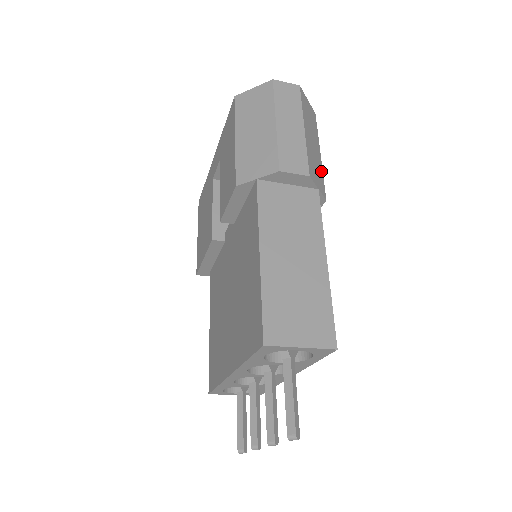
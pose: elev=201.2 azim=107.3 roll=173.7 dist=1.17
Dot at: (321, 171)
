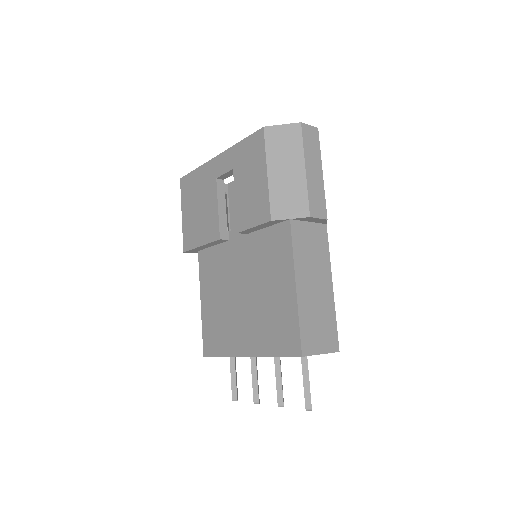
Dot at: occluded
